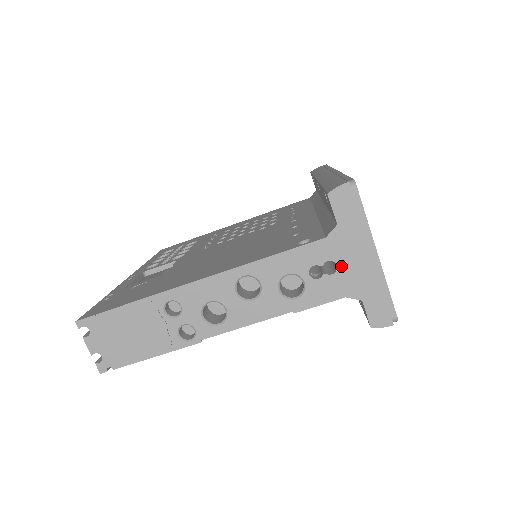
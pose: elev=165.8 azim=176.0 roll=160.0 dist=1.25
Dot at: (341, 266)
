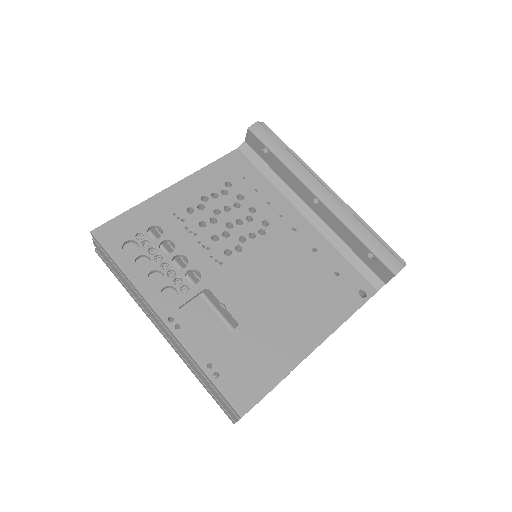
Dot at: occluded
